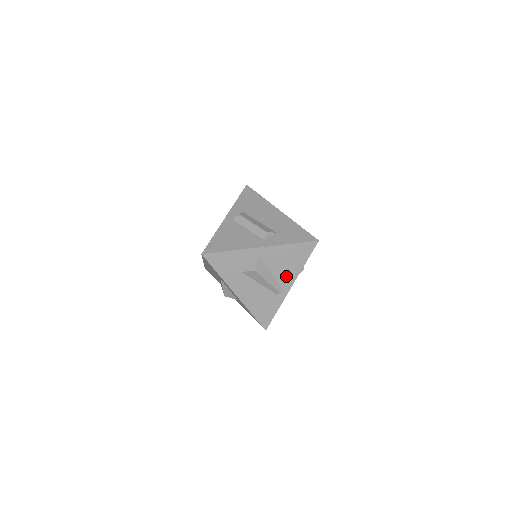
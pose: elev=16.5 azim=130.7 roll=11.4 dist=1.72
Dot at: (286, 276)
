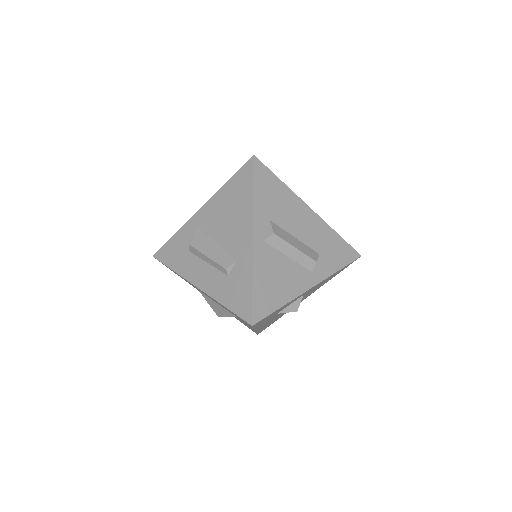
Dot at: occluded
